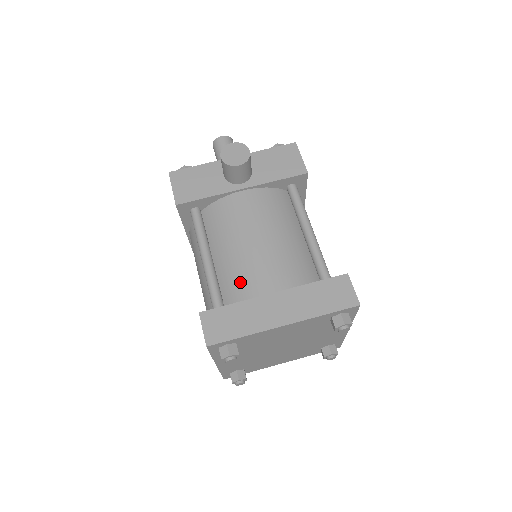
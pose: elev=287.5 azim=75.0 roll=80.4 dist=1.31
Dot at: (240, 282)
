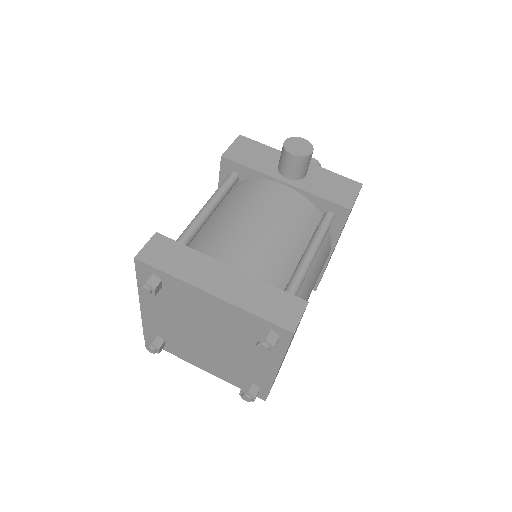
Dot at: (213, 241)
